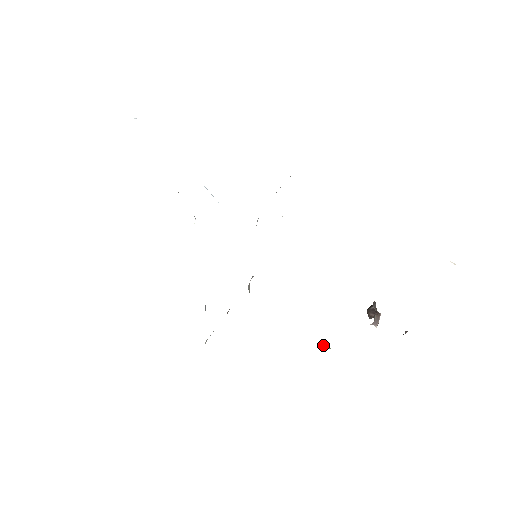
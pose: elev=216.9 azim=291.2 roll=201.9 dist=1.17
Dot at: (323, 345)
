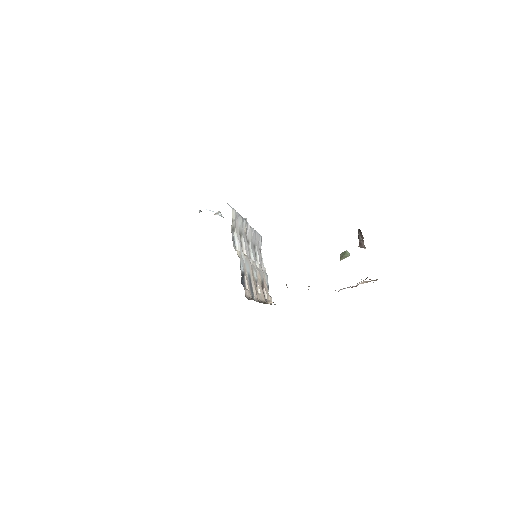
Dot at: (342, 258)
